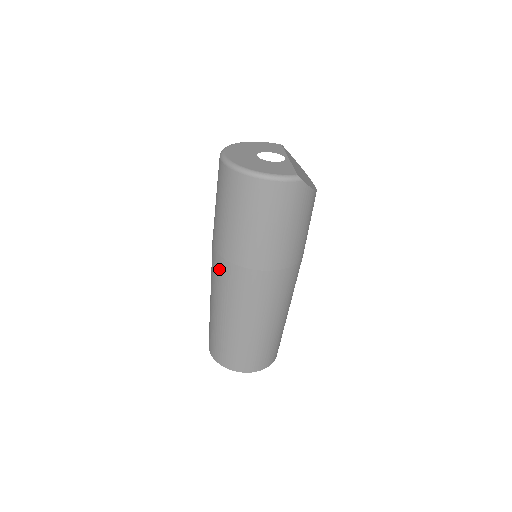
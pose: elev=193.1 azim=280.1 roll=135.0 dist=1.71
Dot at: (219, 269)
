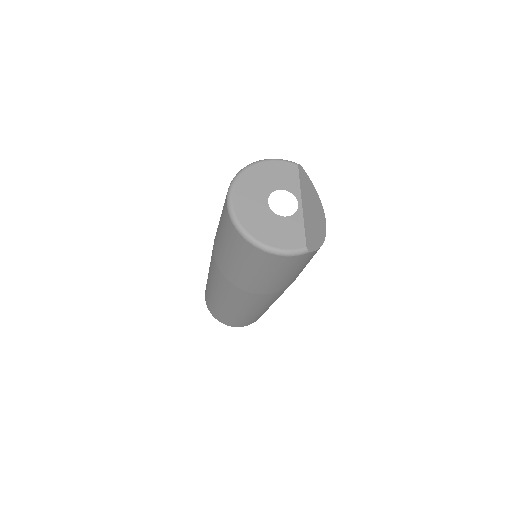
Dot at: (218, 276)
